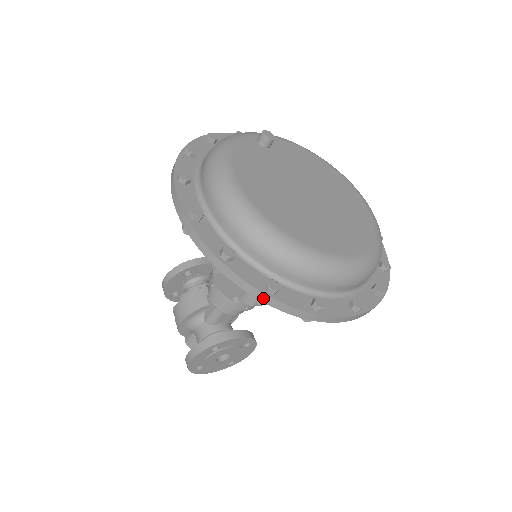
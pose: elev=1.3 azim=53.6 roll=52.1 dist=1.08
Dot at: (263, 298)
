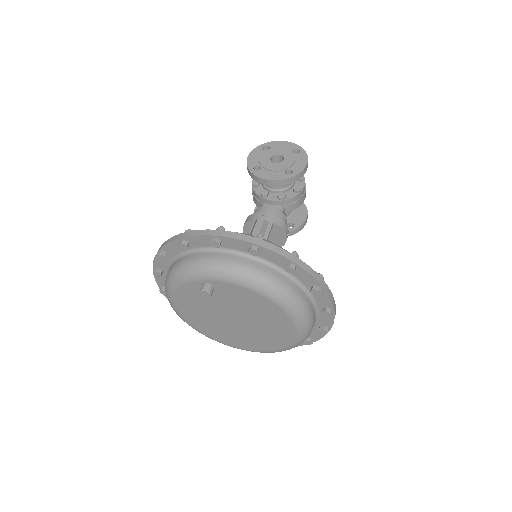
Dot at: occluded
